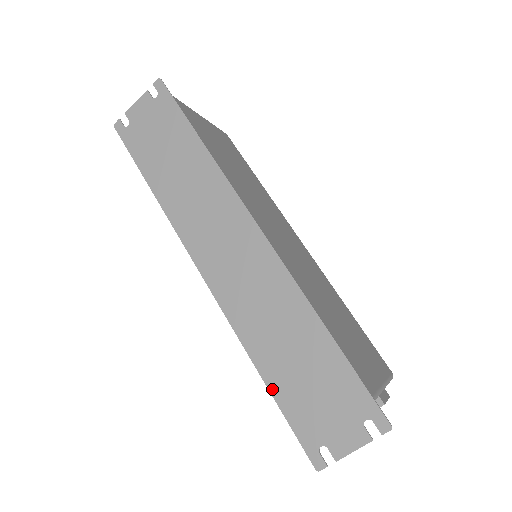
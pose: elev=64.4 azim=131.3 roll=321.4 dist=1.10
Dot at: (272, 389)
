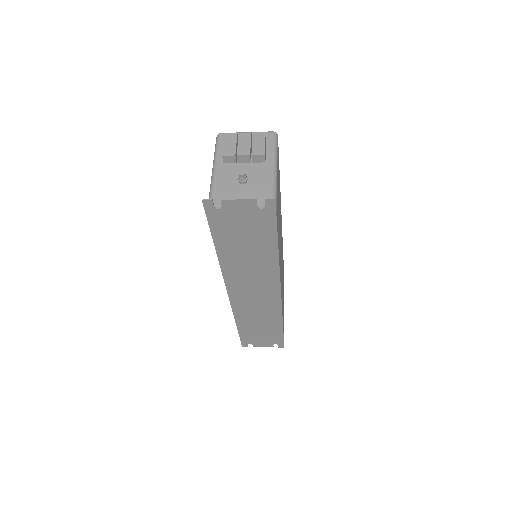
Dot at: (240, 330)
